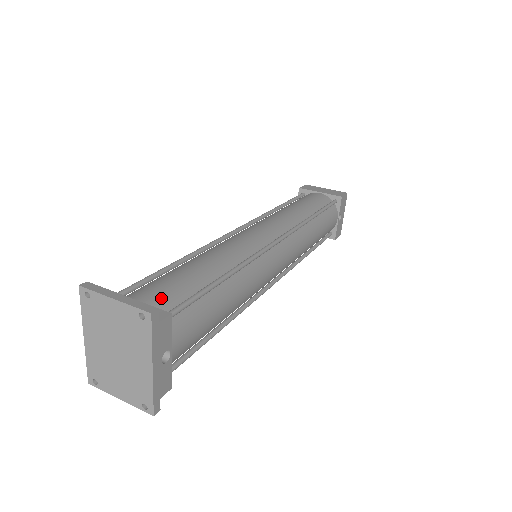
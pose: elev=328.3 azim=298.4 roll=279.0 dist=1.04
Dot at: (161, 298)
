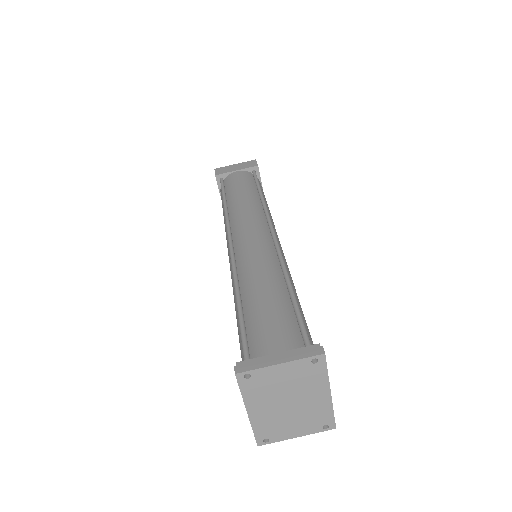
Dot at: (287, 338)
